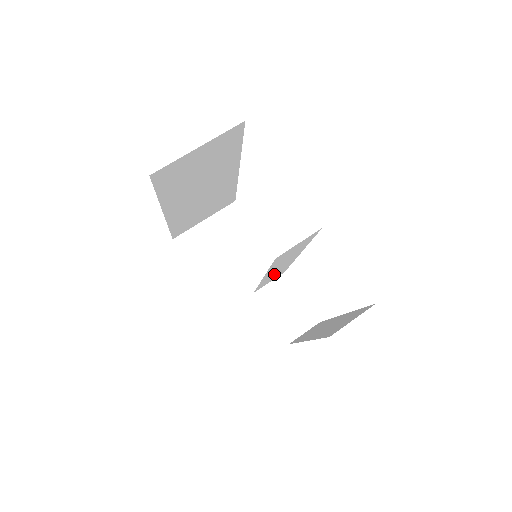
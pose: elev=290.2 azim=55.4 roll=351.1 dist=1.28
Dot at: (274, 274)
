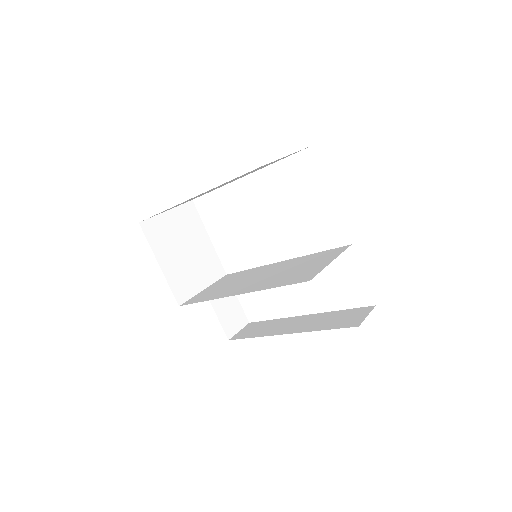
Dot at: (247, 275)
